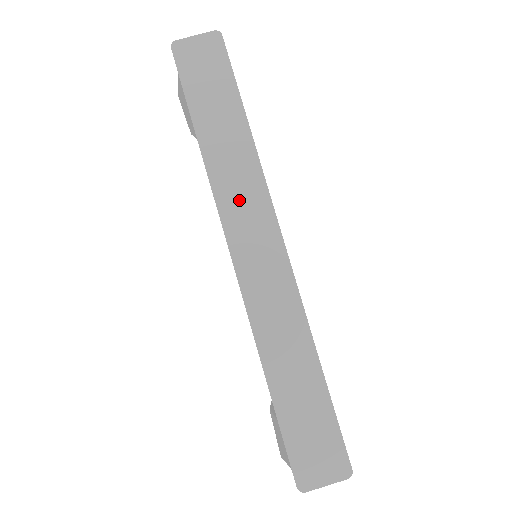
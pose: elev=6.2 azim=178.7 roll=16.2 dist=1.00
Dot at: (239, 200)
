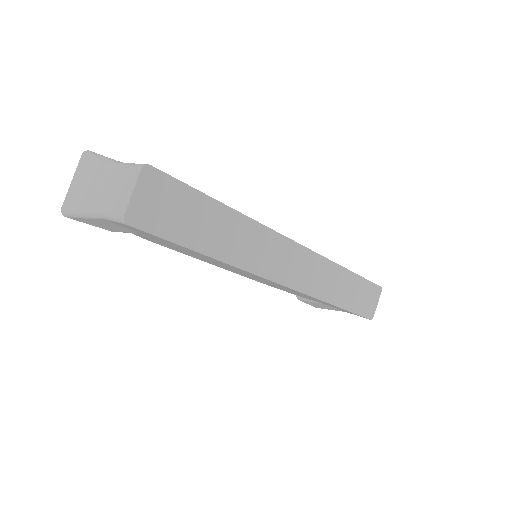
Dot at: (265, 257)
